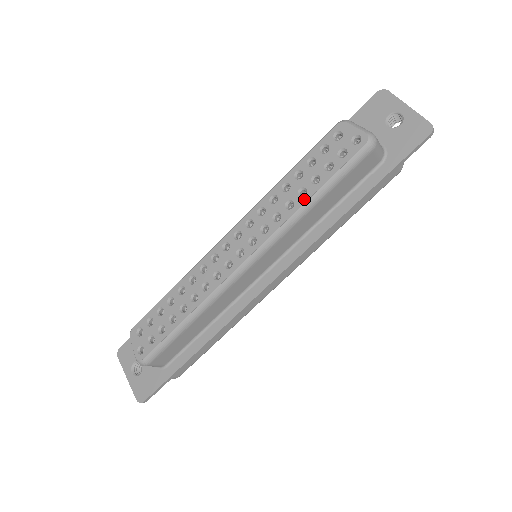
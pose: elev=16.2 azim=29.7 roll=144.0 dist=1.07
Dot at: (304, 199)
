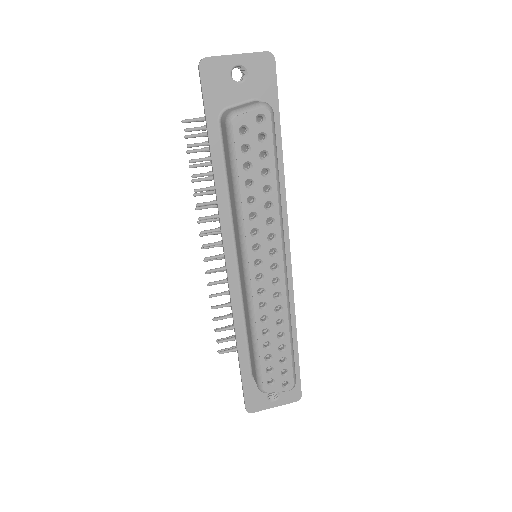
Dot at: (274, 192)
